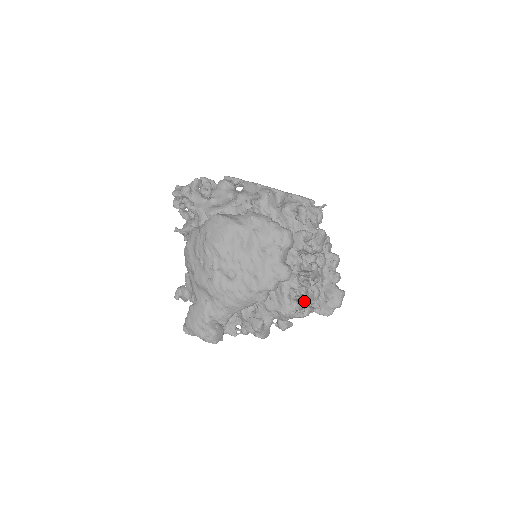
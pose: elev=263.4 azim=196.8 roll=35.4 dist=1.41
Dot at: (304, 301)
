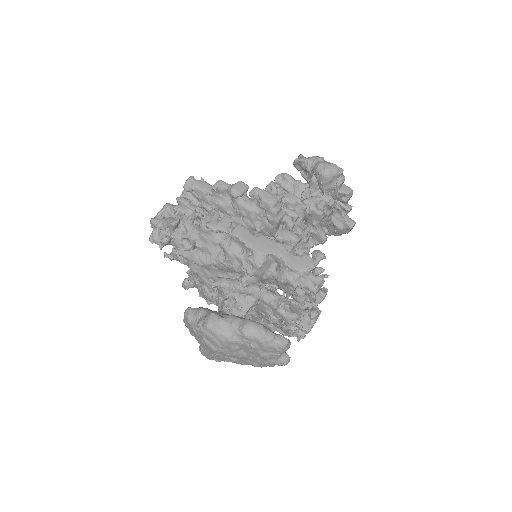
Dot at: occluded
